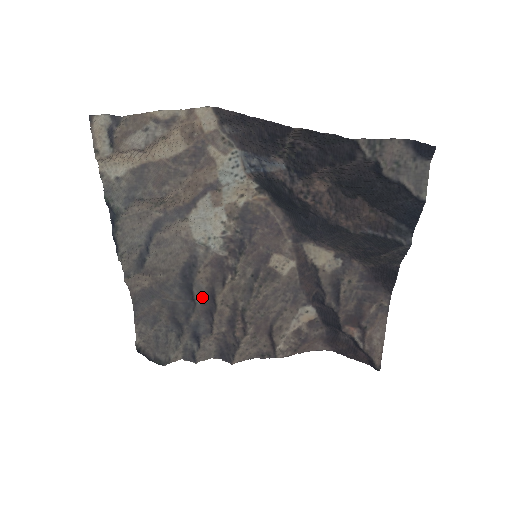
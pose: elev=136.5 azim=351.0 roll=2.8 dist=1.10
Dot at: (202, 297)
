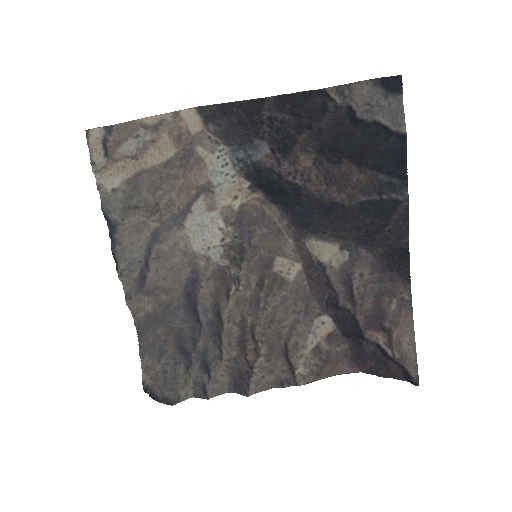
Dot at: (208, 316)
